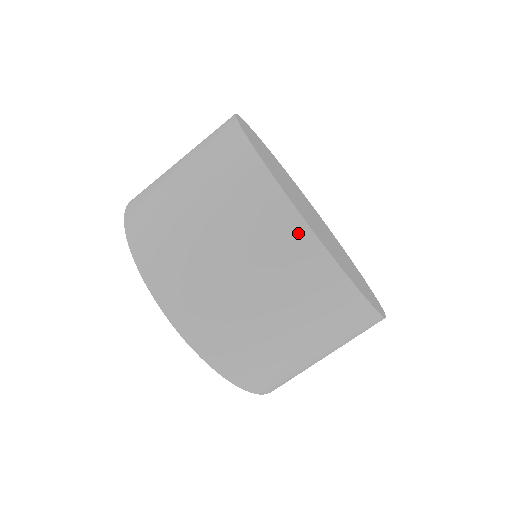
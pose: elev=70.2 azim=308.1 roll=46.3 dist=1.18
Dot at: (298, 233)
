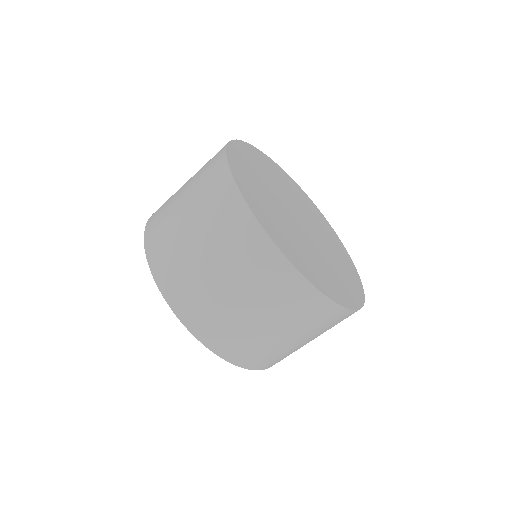
Dot at: (280, 265)
